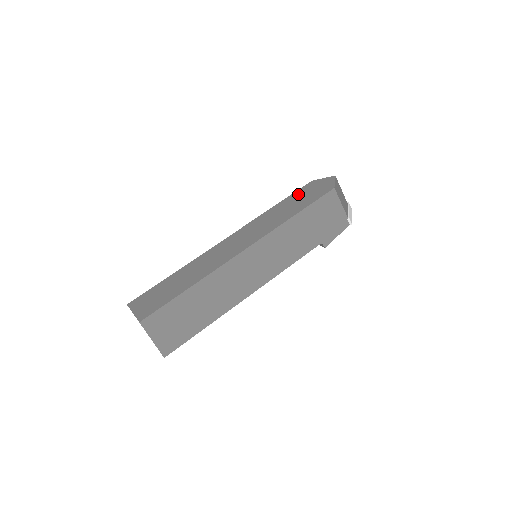
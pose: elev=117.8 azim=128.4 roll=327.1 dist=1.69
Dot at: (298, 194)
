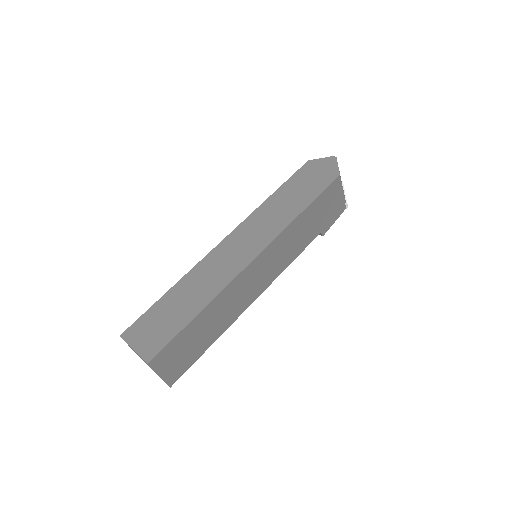
Dot at: (297, 179)
